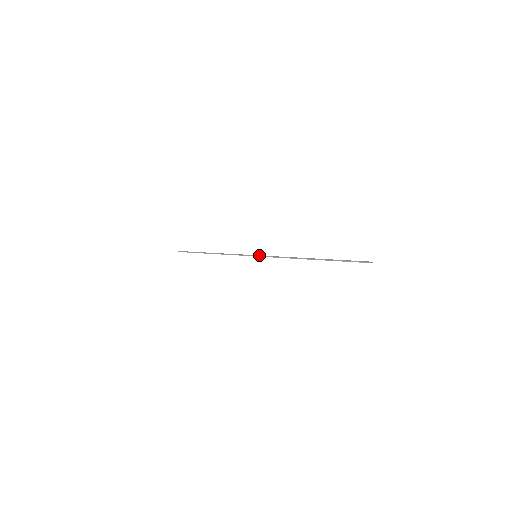
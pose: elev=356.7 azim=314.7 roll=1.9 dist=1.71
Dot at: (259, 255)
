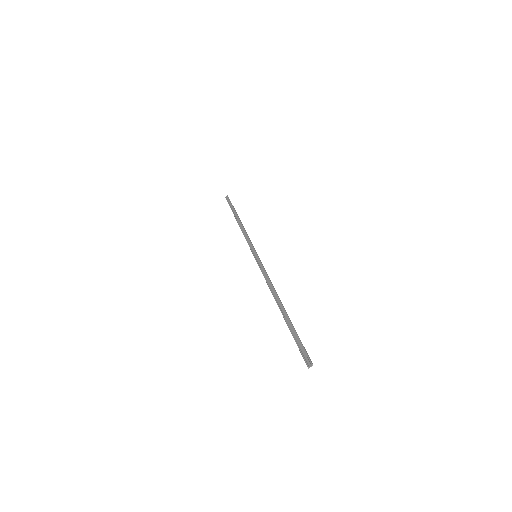
Dot at: (257, 257)
